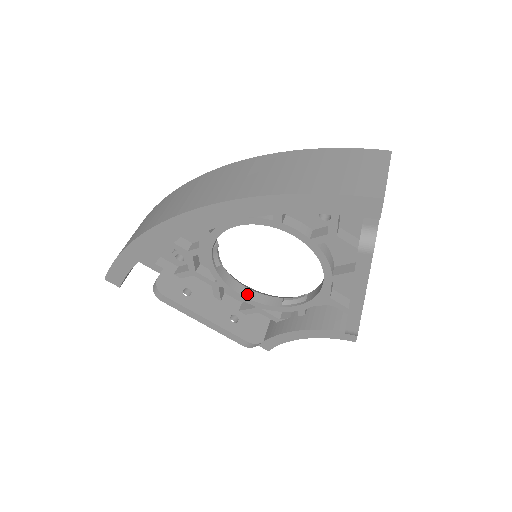
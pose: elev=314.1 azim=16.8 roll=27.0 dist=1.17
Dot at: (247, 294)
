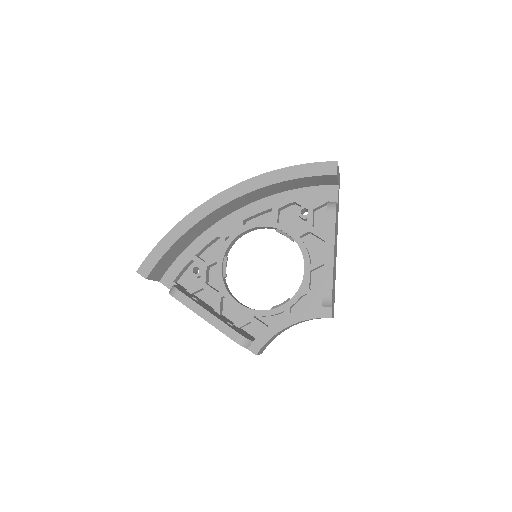
Dot at: (243, 305)
